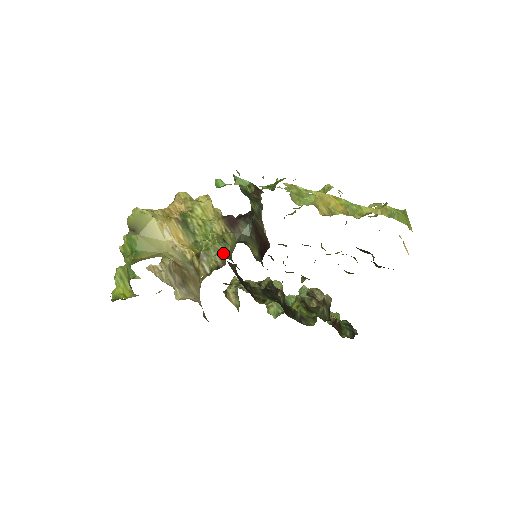
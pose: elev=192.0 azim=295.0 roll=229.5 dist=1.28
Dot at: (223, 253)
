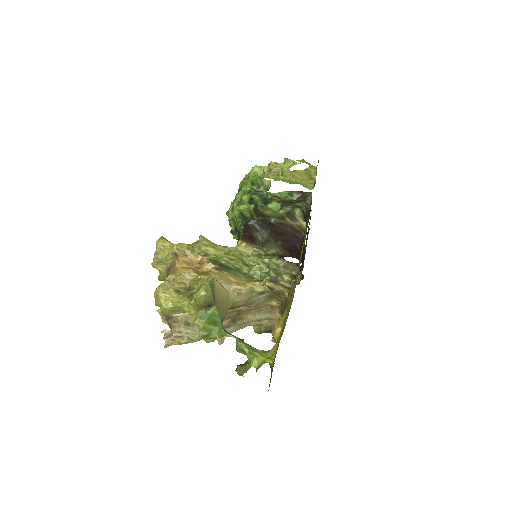
Dot at: (289, 263)
